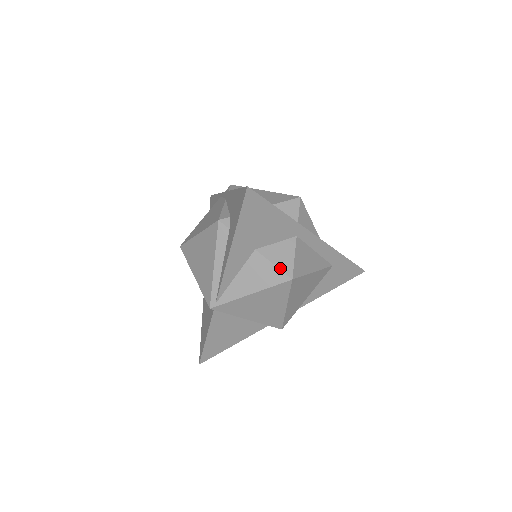
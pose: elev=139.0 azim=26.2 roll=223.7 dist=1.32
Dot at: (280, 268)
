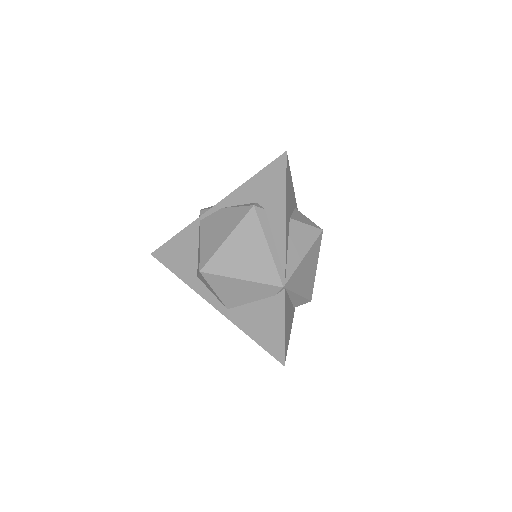
Dot at: (311, 225)
